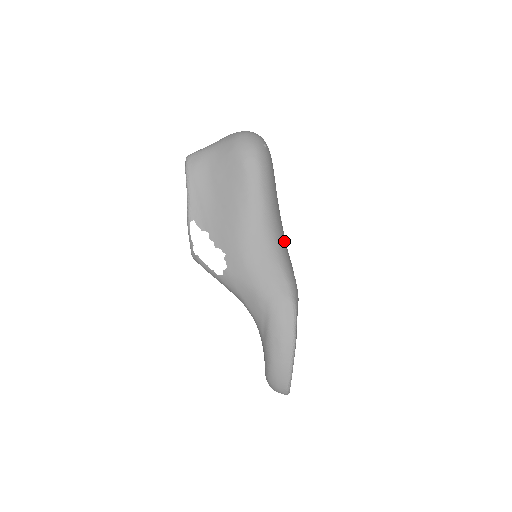
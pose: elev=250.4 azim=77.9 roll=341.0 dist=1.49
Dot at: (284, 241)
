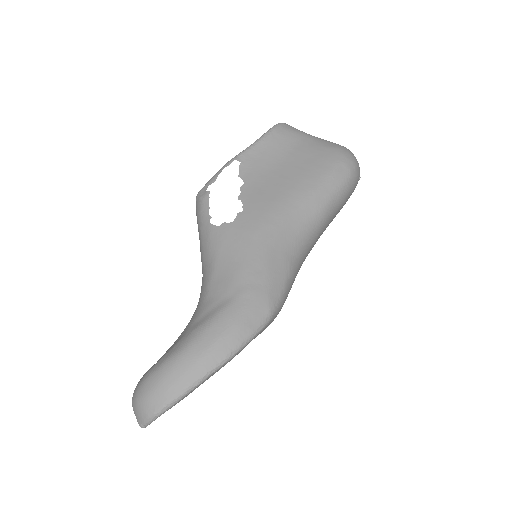
Dot at: occluded
